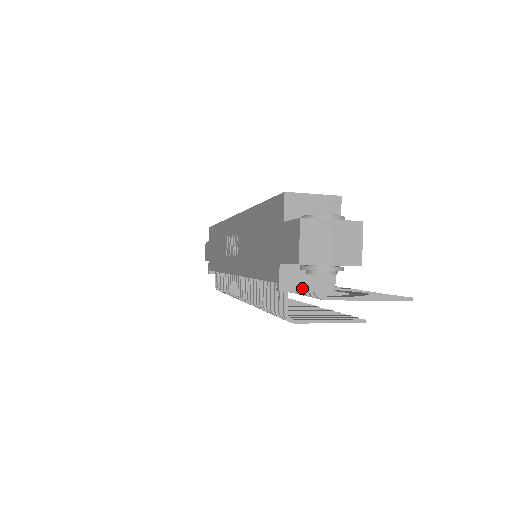
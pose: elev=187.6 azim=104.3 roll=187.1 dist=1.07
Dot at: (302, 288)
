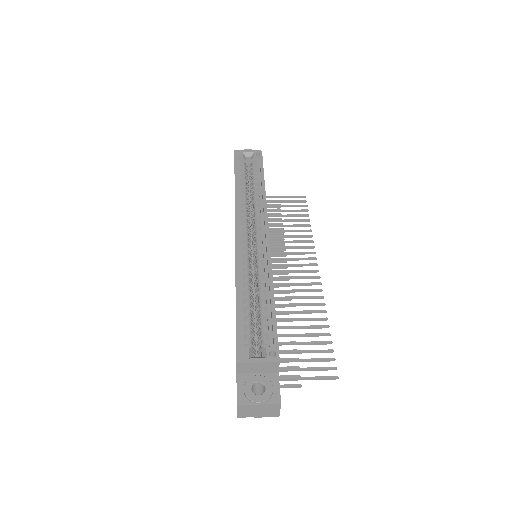
Dot at: occluded
